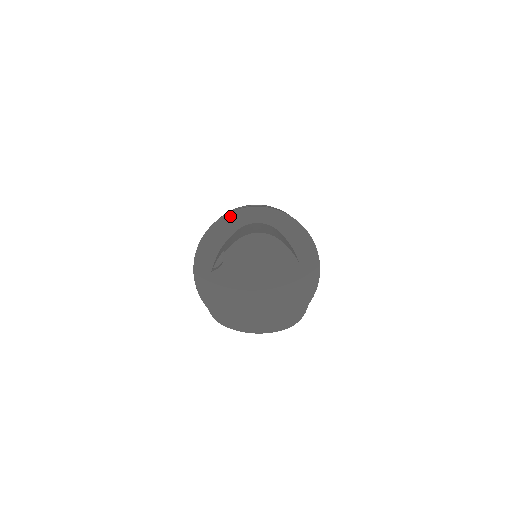
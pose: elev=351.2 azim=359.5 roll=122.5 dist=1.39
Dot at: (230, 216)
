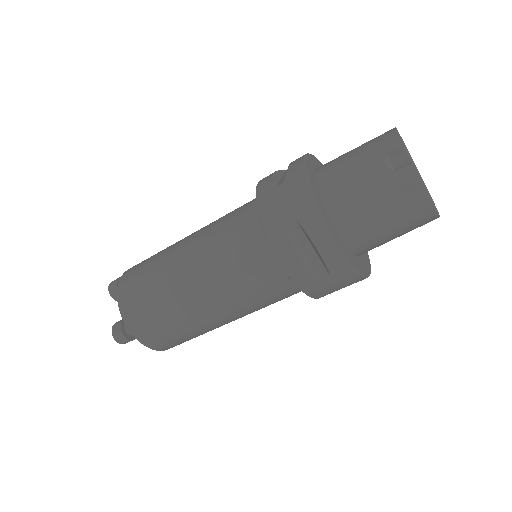
Dot at: (306, 163)
